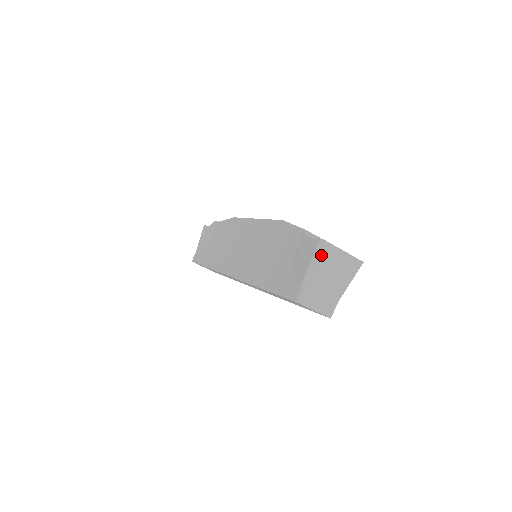
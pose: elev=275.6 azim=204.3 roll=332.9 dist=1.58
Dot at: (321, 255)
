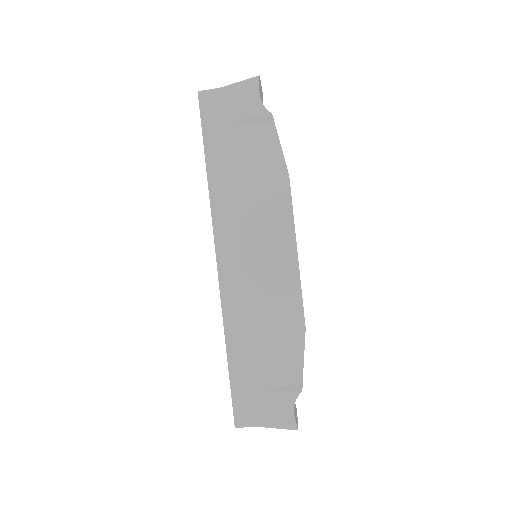
Dot at: (284, 427)
